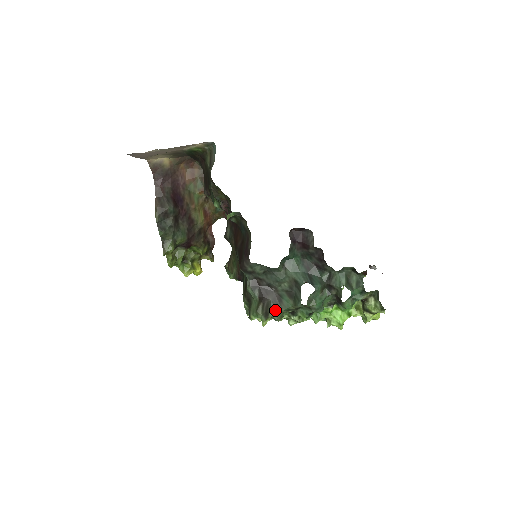
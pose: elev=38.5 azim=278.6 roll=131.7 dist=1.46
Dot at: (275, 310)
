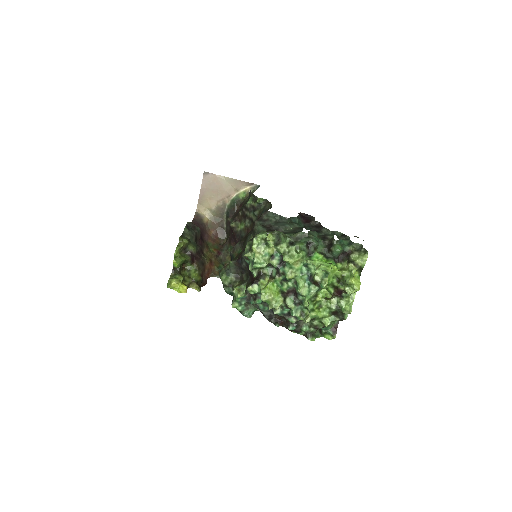
Dot at: occluded
